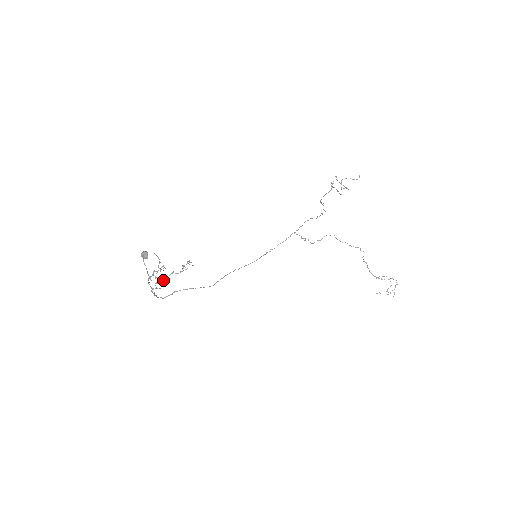
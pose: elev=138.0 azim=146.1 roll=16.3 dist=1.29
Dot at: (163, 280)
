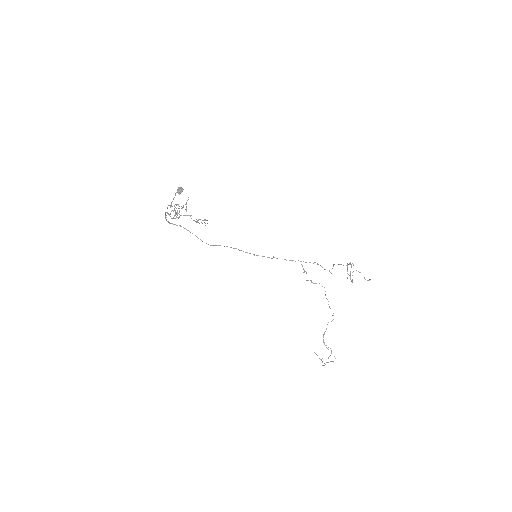
Dot at: occluded
